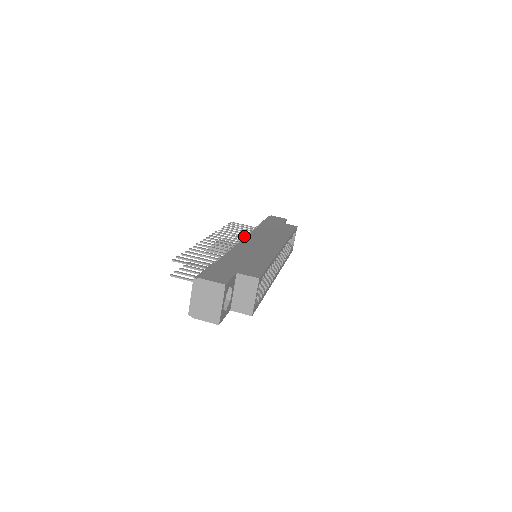
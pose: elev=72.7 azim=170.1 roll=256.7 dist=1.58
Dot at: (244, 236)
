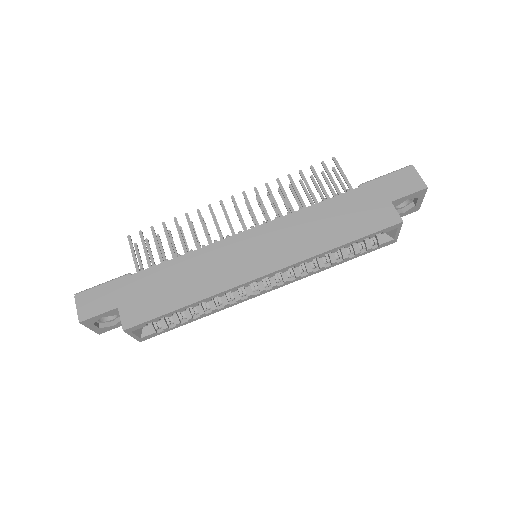
Dot at: (290, 209)
